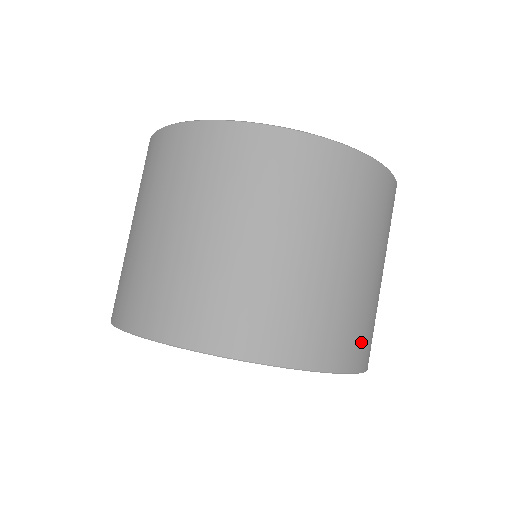
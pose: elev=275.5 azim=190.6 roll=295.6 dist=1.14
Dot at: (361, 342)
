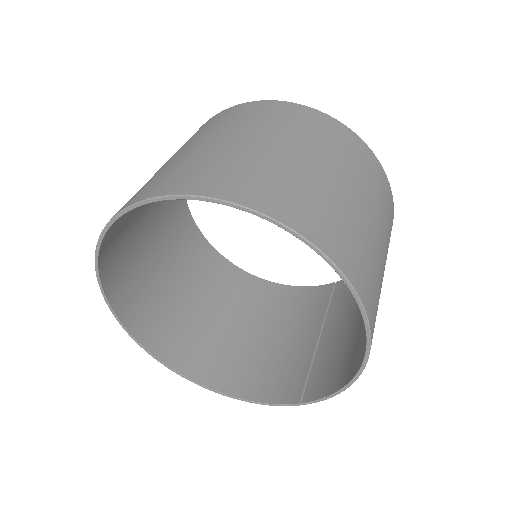
Dot at: (337, 237)
